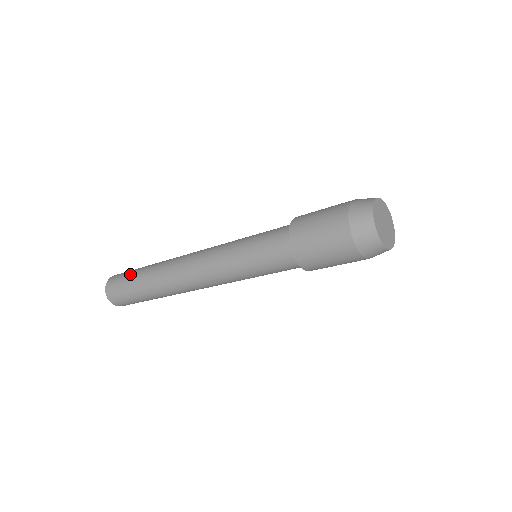
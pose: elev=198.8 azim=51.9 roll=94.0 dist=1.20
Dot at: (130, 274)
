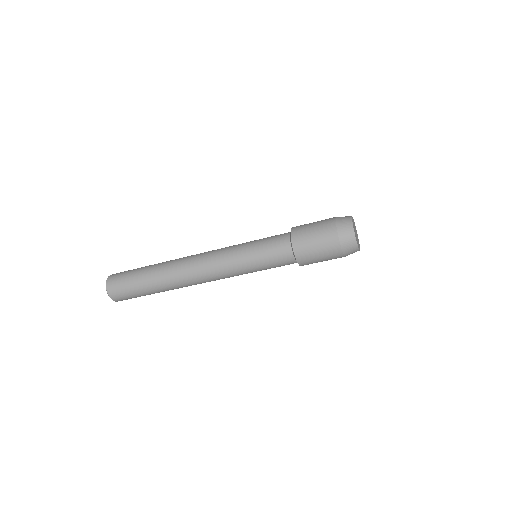
Dot at: (134, 272)
